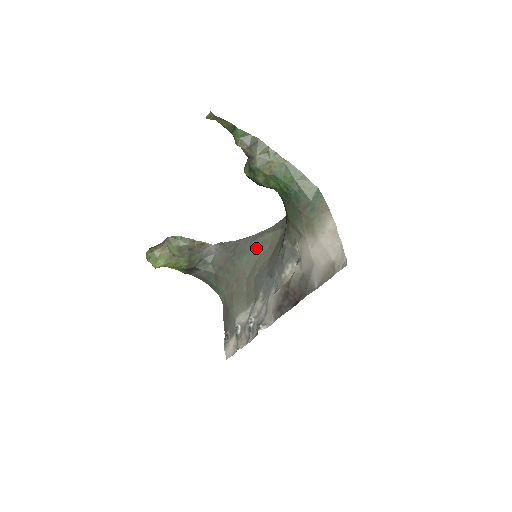
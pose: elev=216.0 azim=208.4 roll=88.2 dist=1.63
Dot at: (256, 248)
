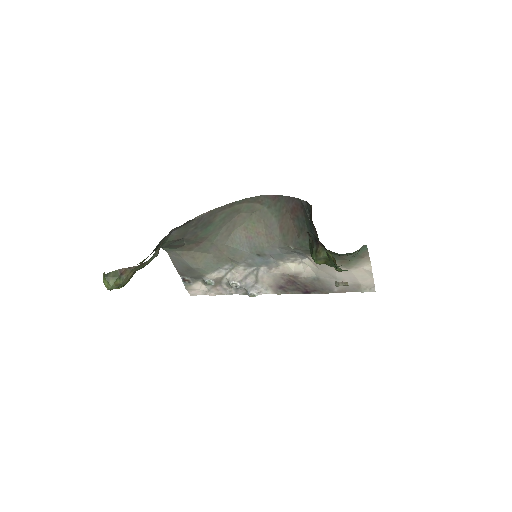
Dot at: (223, 218)
